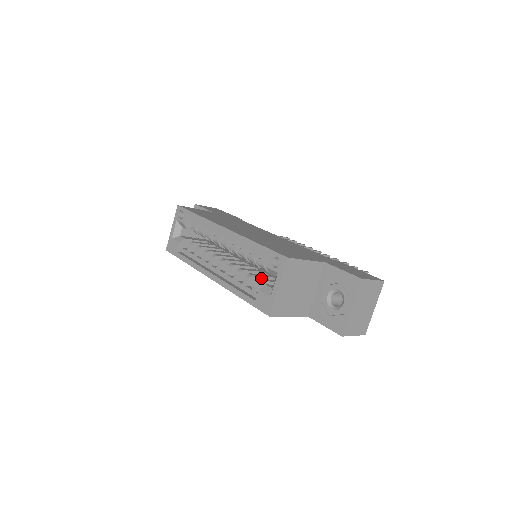
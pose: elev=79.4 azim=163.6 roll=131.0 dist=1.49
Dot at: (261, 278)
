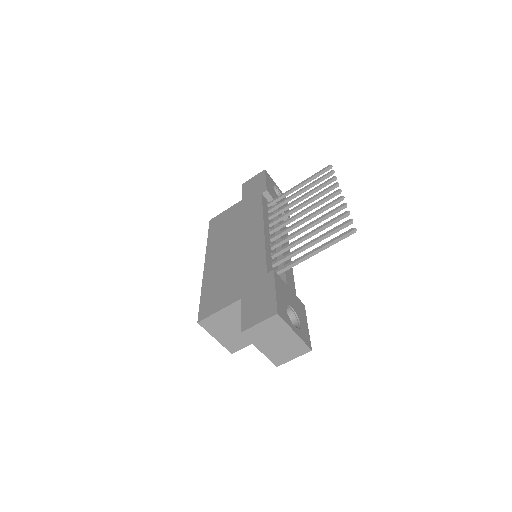
Dot at: occluded
